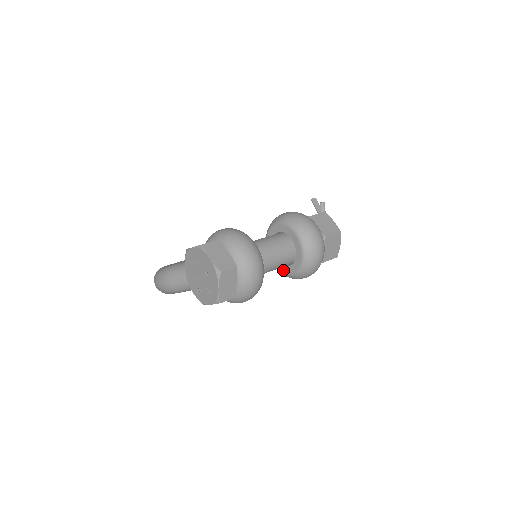
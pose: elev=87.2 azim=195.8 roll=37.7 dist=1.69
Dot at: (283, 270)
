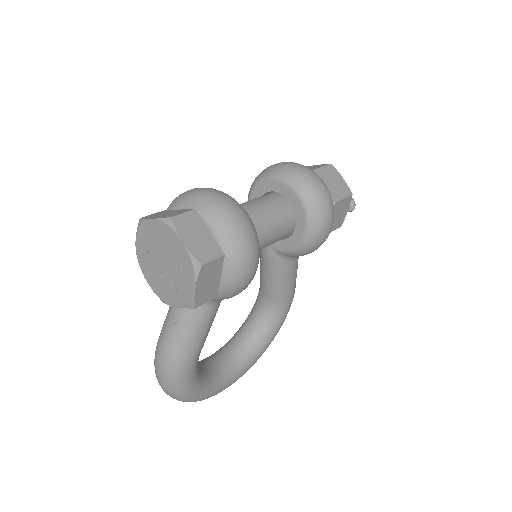
Dot at: (295, 241)
